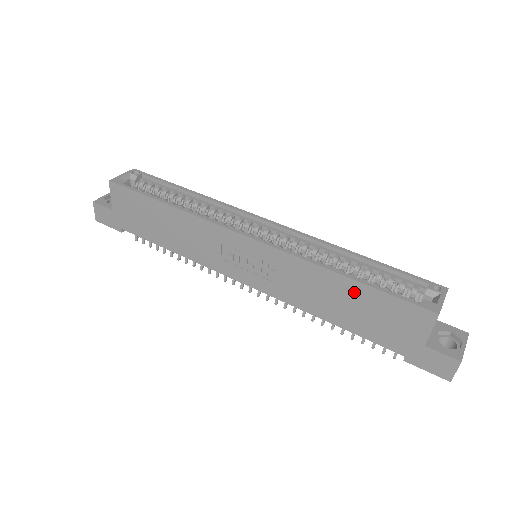
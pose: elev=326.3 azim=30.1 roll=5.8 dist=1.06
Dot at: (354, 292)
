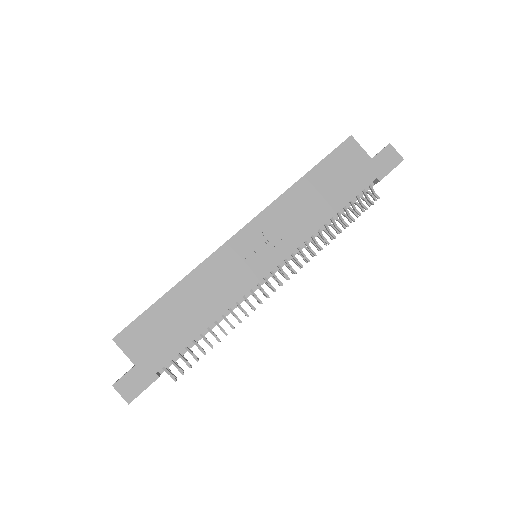
Dot at: (316, 180)
